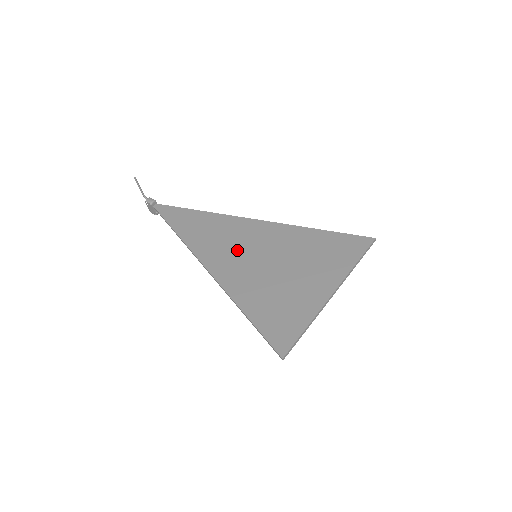
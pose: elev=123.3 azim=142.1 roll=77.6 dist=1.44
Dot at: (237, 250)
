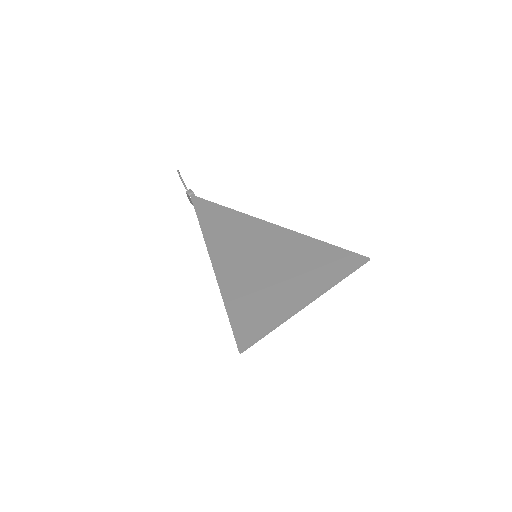
Dot at: (242, 248)
